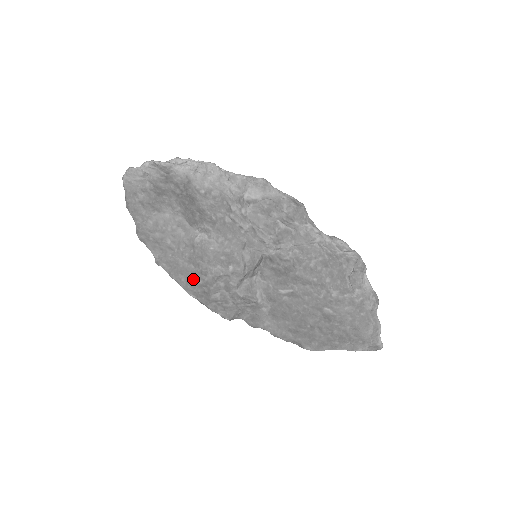
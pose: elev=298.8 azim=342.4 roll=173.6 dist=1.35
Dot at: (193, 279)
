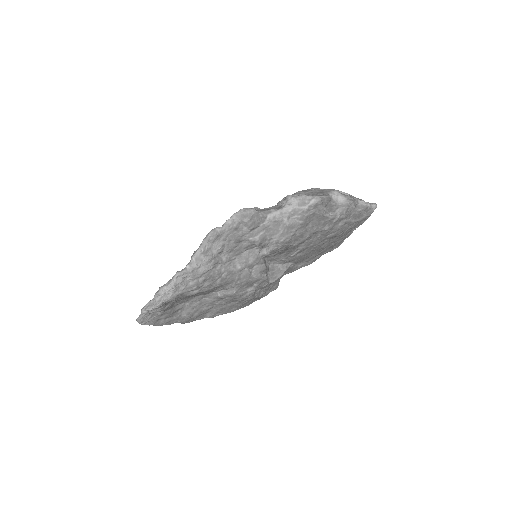
Dot at: (241, 304)
